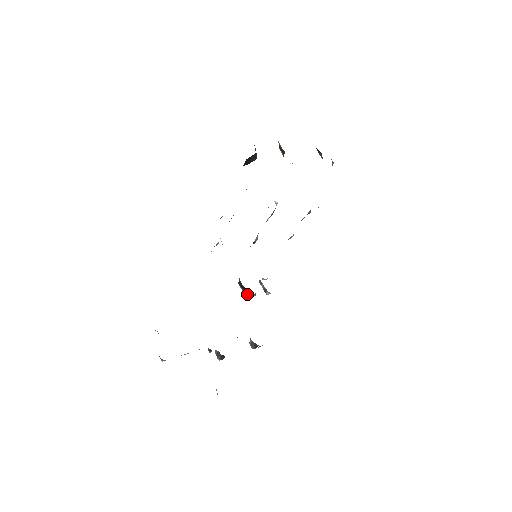
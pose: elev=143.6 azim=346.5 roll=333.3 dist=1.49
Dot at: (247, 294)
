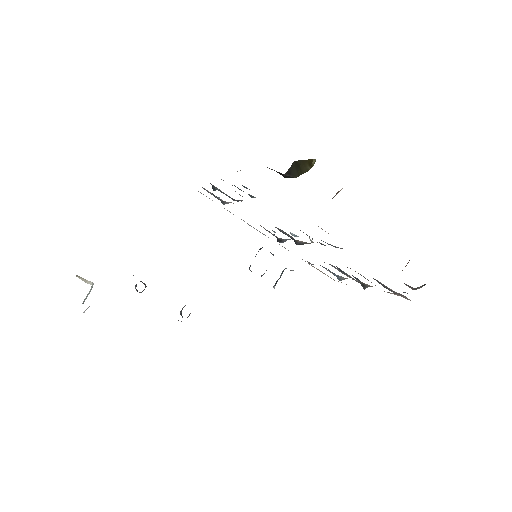
Dot at: occluded
